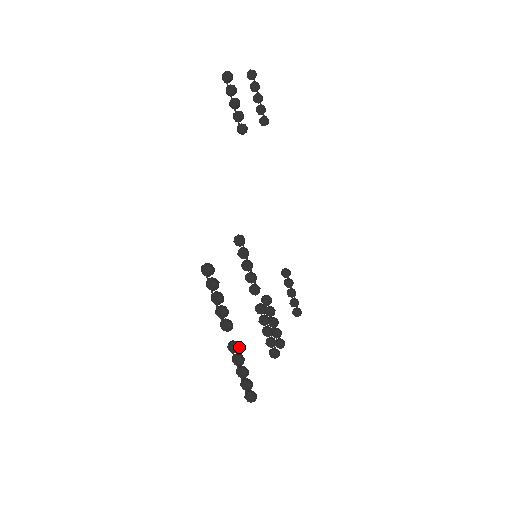
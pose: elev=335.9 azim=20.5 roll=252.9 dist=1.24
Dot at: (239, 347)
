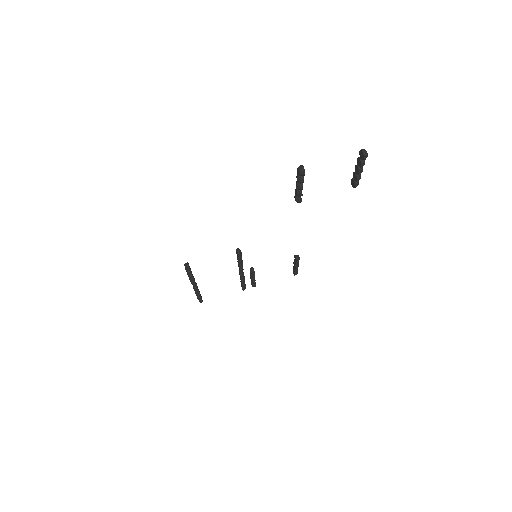
Dot at: (197, 290)
